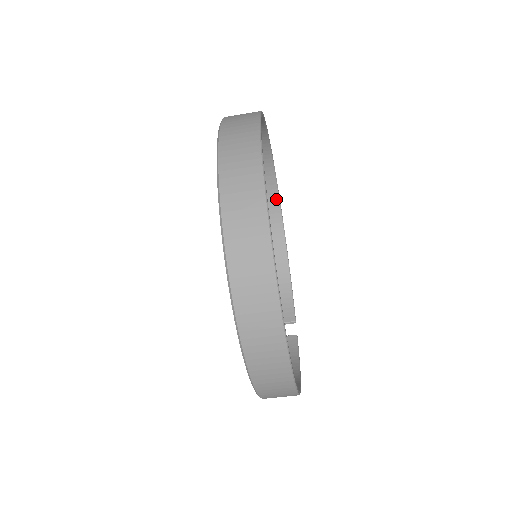
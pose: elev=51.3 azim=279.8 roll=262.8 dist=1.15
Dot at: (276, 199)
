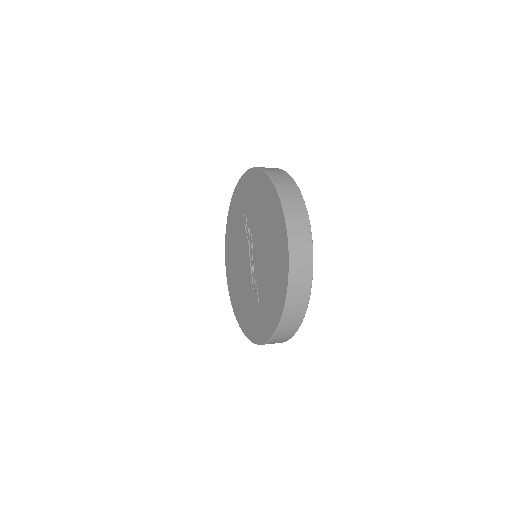
Dot at: occluded
